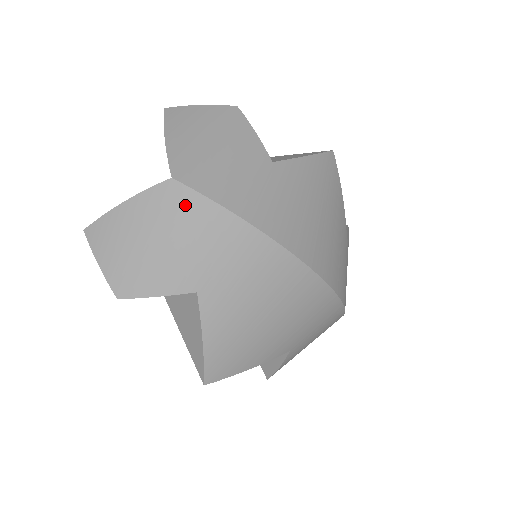
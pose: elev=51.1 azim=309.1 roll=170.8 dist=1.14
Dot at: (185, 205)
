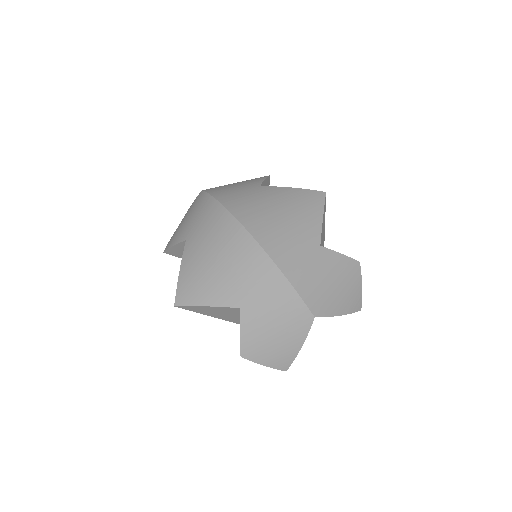
Dot at: (199, 199)
